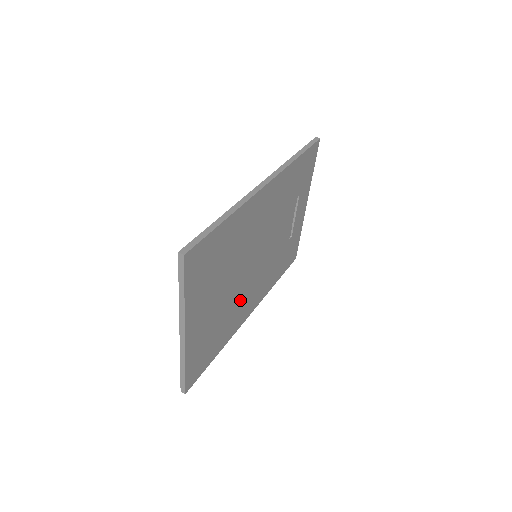
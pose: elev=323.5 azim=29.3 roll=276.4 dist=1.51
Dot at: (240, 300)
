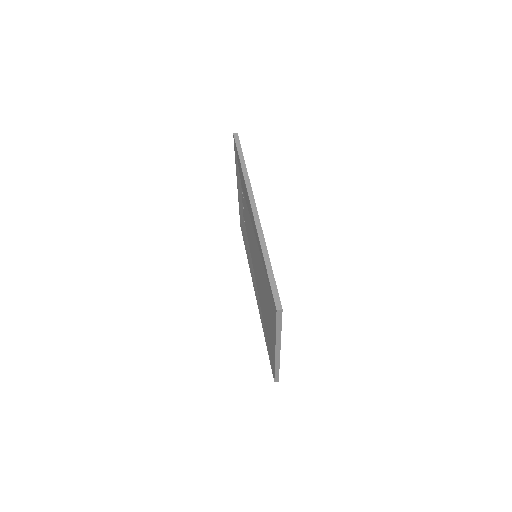
Dot at: occluded
